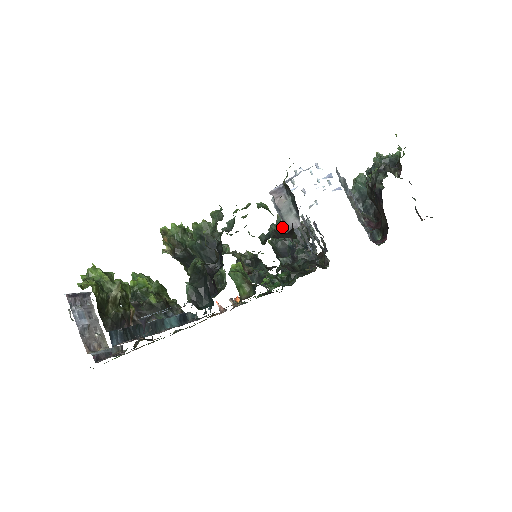
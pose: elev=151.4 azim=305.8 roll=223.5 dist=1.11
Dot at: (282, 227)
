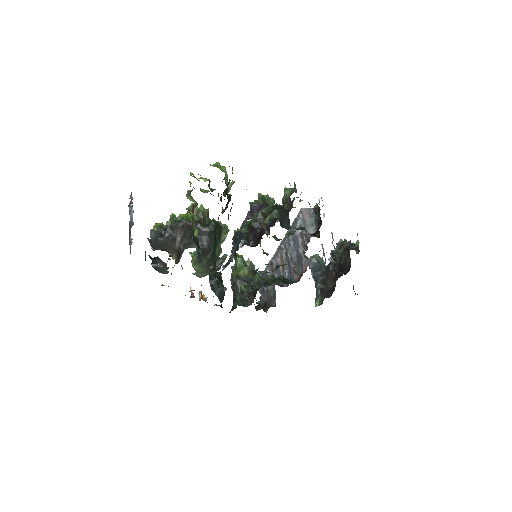
Dot at: occluded
